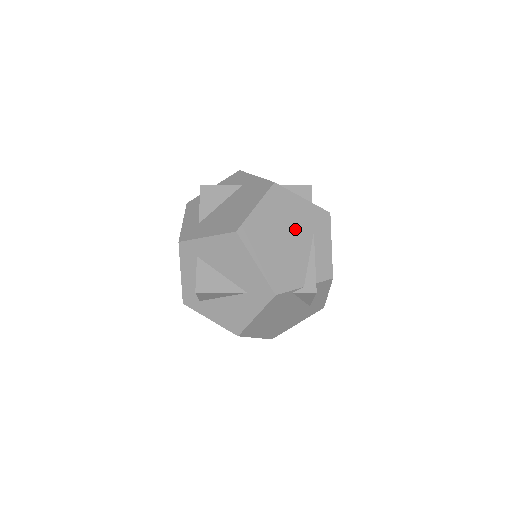
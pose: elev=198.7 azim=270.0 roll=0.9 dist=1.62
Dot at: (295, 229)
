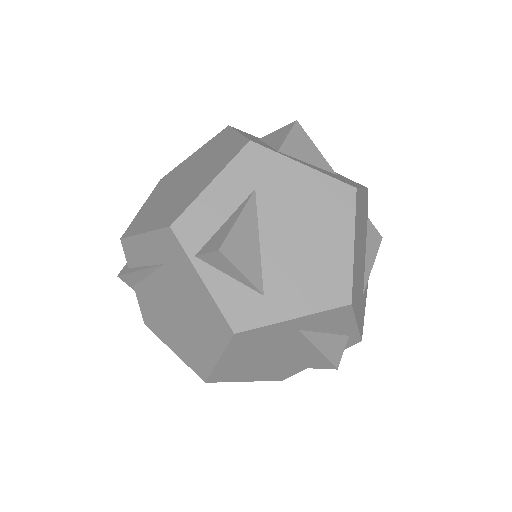
Dot at: occluded
